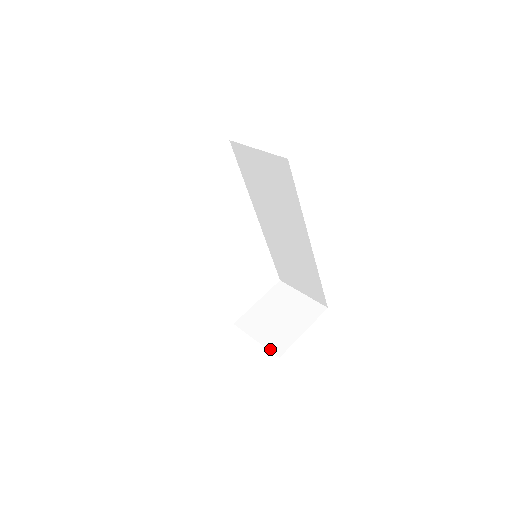
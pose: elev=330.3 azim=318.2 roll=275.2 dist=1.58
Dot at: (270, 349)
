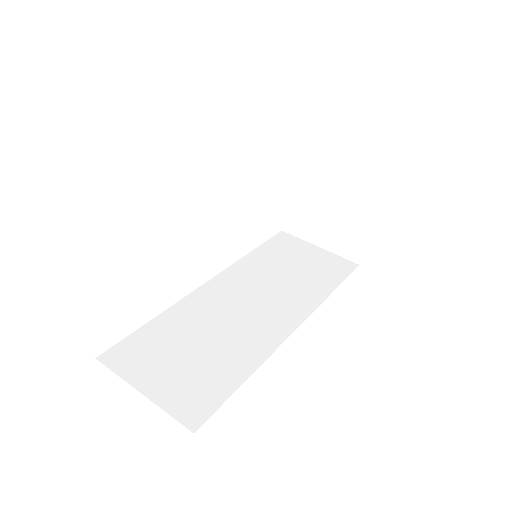
Dot at: (342, 256)
